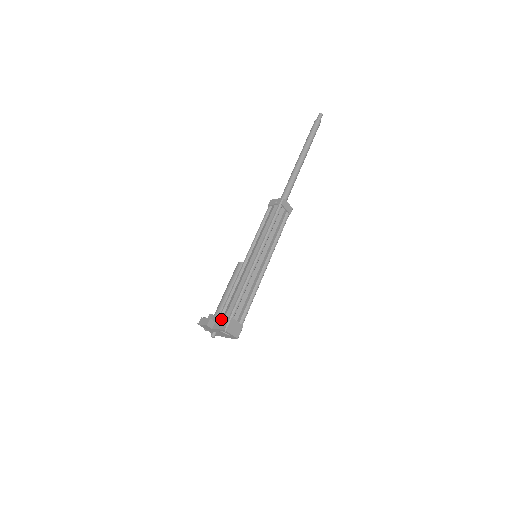
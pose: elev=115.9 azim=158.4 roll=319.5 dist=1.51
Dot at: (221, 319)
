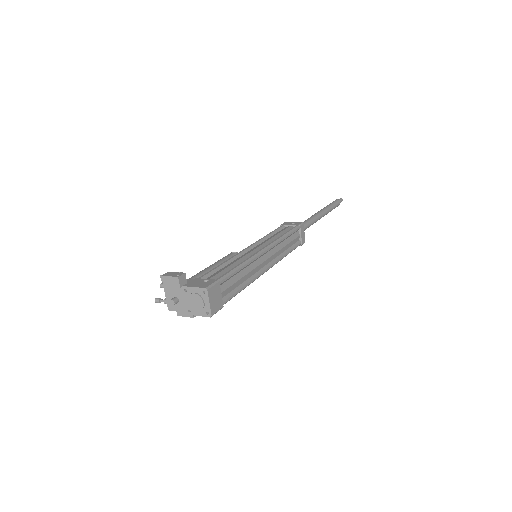
Dot at: (201, 280)
